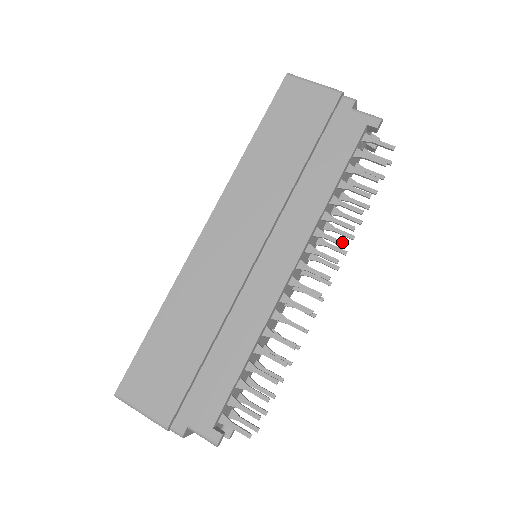
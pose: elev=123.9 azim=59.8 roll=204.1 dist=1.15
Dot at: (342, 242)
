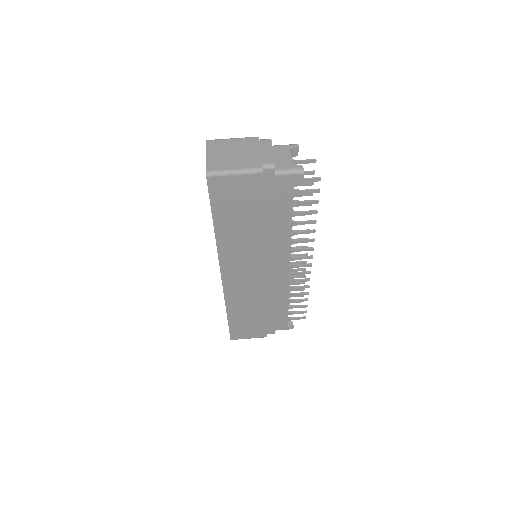
Dot at: (311, 241)
